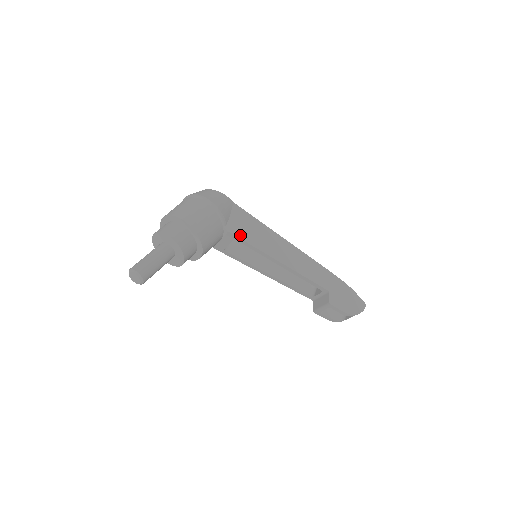
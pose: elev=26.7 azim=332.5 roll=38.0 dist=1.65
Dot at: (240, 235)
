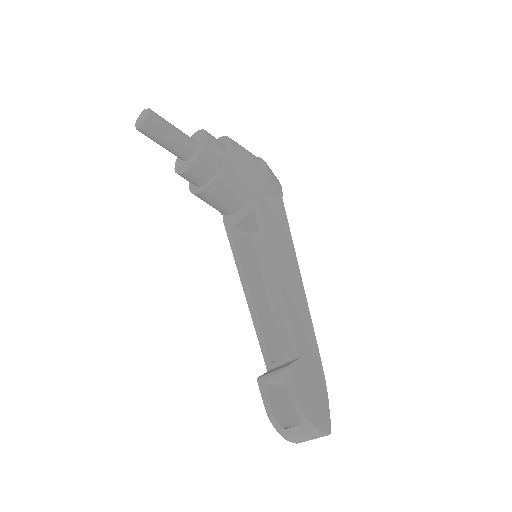
Dot at: (263, 211)
